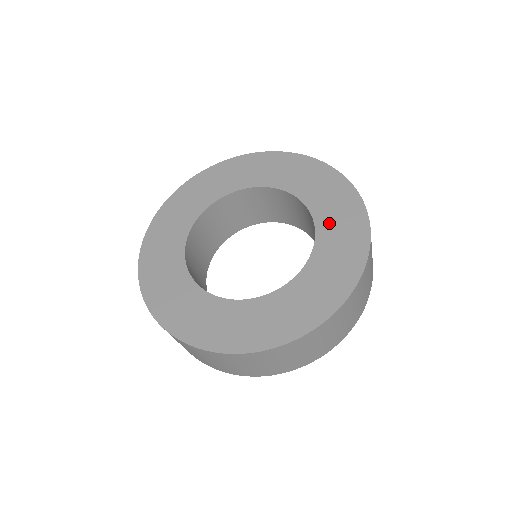
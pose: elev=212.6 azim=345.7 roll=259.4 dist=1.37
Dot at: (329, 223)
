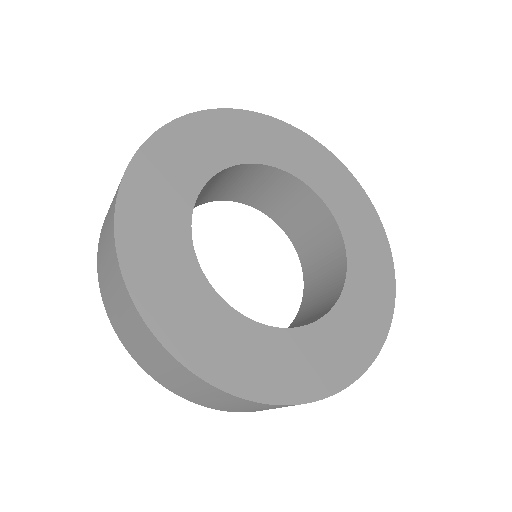
Dot at: (348, 317)
